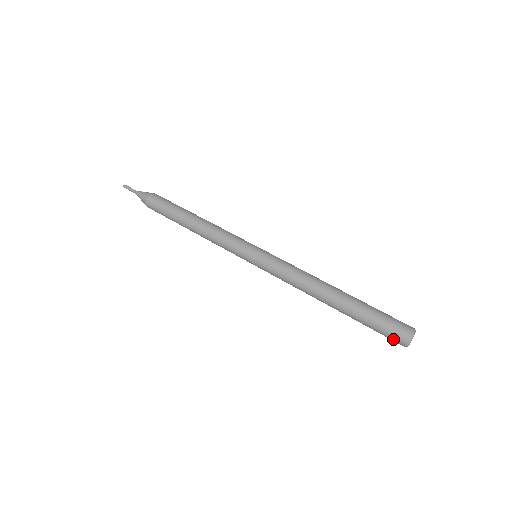
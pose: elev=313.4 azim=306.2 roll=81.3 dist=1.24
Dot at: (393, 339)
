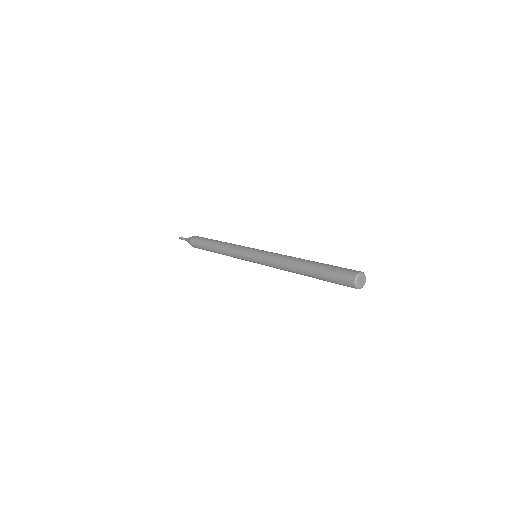
Dot at: (348, 286)
